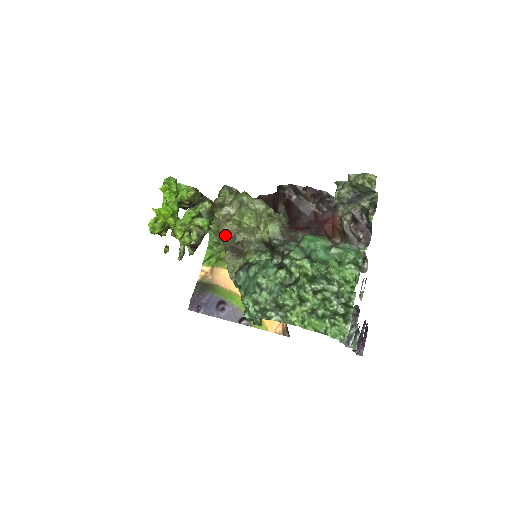
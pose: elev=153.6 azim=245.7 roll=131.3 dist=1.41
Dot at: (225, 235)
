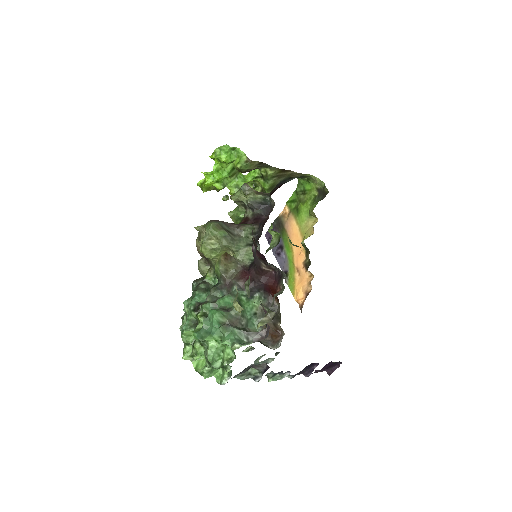
Dot at: occluded
